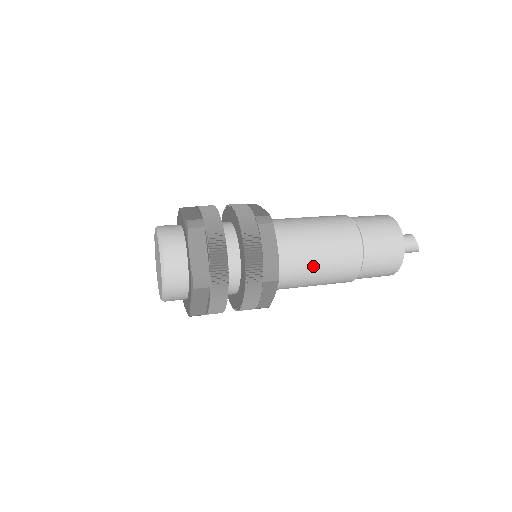
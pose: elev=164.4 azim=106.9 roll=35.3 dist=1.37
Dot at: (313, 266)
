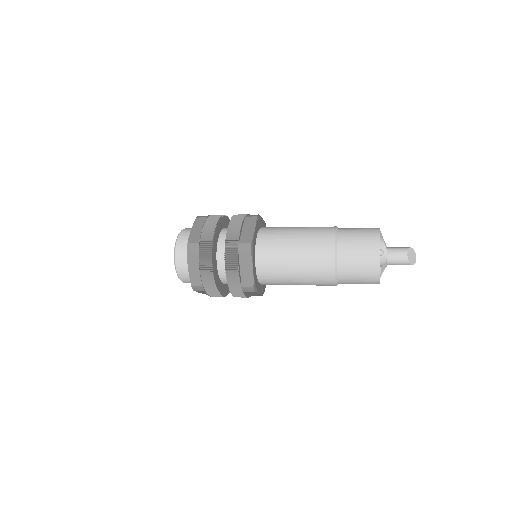
Dot at: (290, 279)
